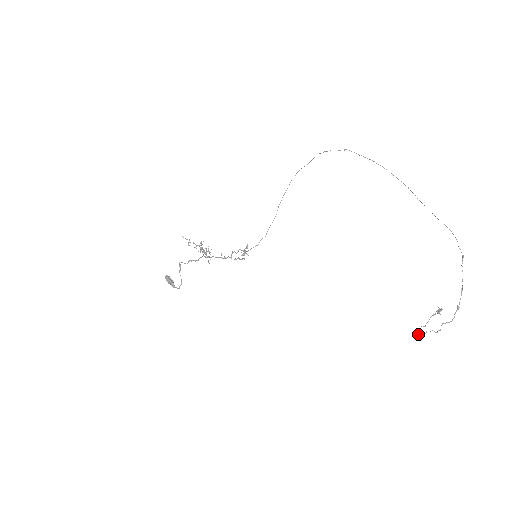
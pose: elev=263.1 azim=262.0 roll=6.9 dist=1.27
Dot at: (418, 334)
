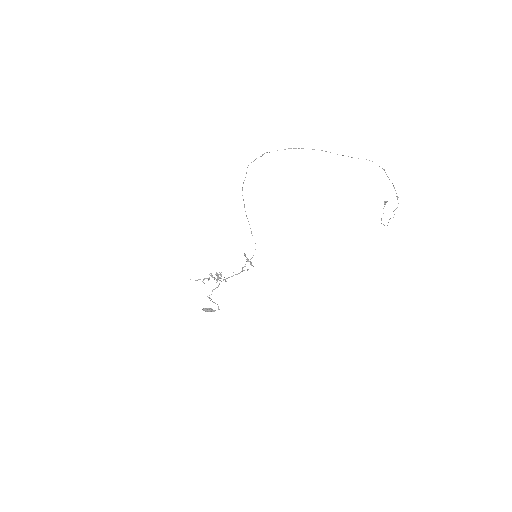
Dot at: occluded
